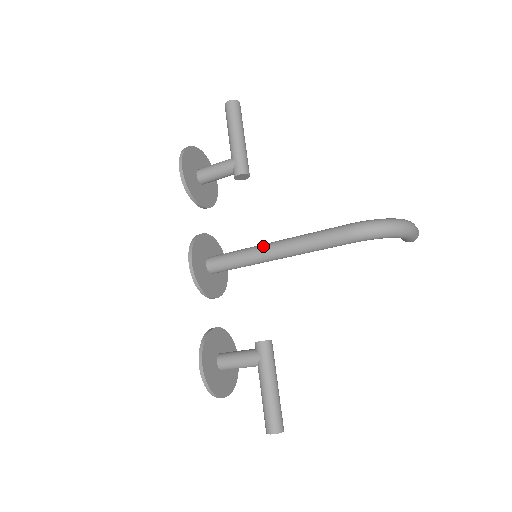
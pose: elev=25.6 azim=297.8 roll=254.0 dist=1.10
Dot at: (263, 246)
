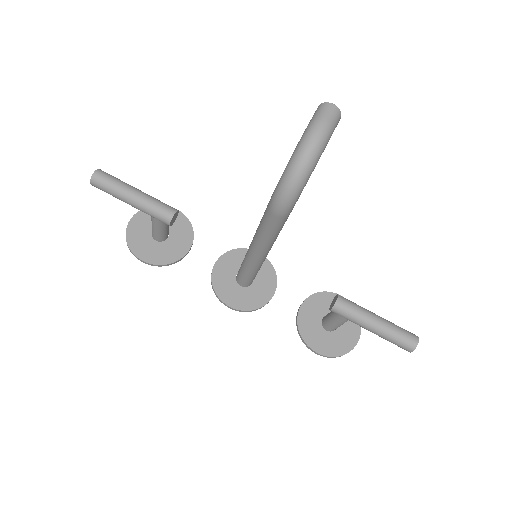
Dot at: (248, 257)
